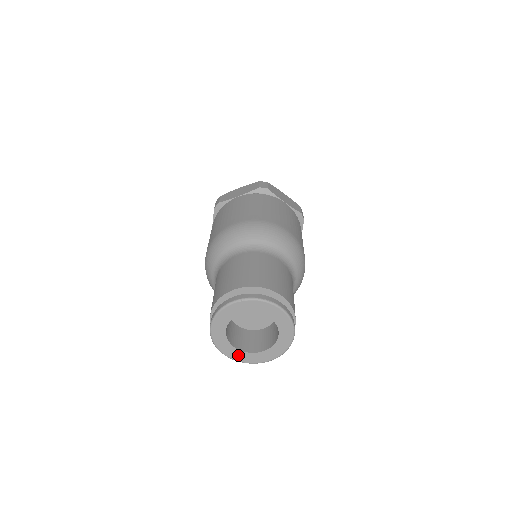
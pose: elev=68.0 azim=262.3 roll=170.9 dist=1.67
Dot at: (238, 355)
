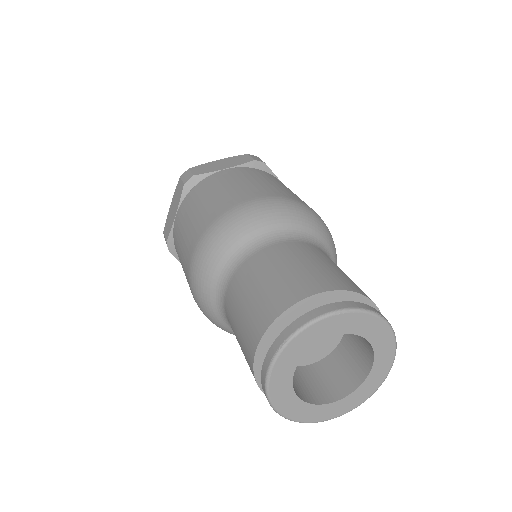
Dot at: (299, 410)
